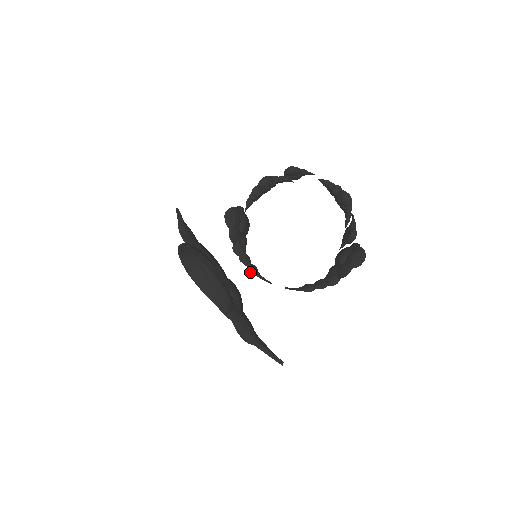
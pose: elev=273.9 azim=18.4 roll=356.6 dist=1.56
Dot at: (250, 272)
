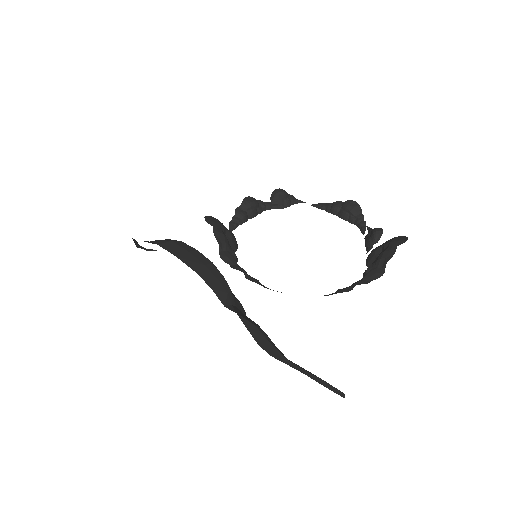
Dot at: (250, 280)
